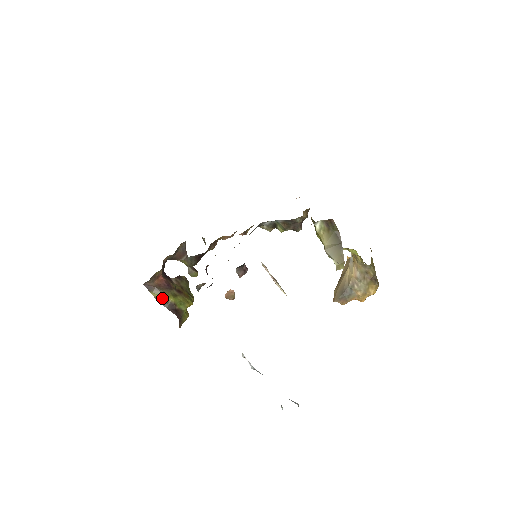
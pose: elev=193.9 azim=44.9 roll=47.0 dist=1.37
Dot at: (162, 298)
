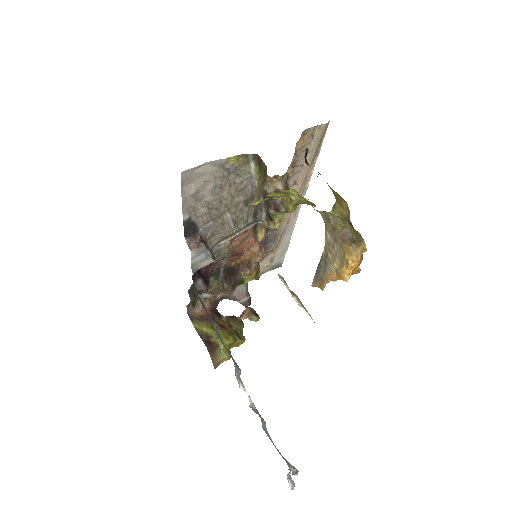
Dot at: (200, 328)
